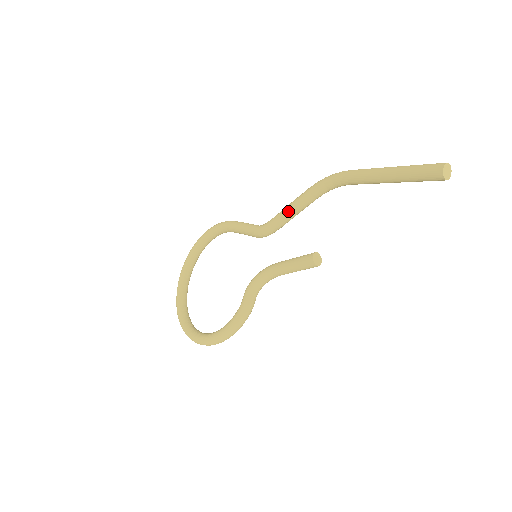
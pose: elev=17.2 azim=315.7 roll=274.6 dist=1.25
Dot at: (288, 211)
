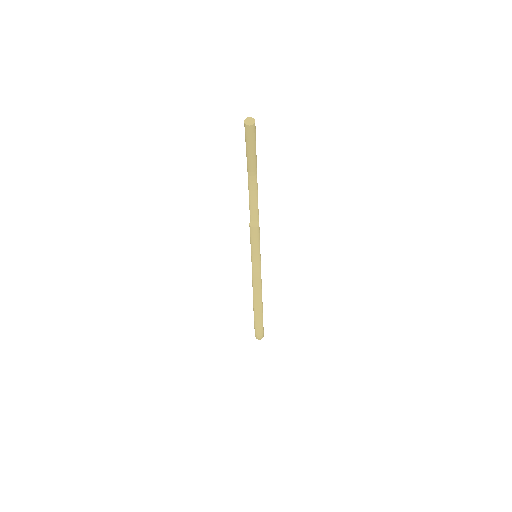
Dot at: (250, 215)
